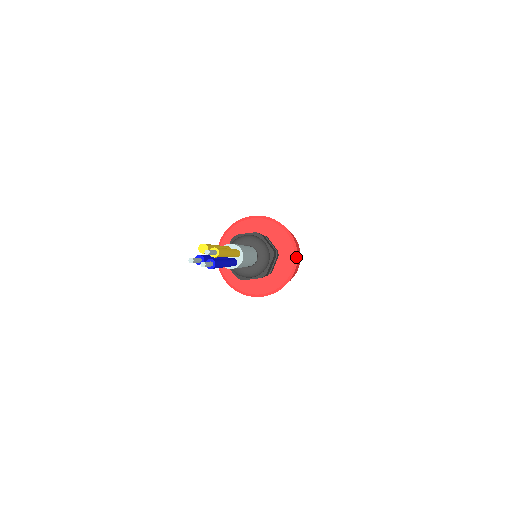
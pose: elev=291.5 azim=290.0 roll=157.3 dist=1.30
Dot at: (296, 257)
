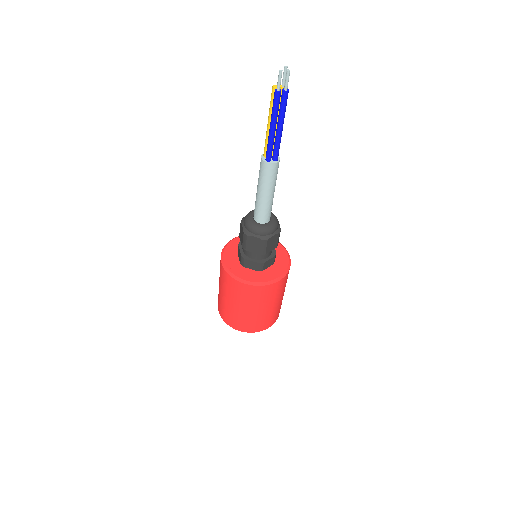
Dot at: (283, 246)
